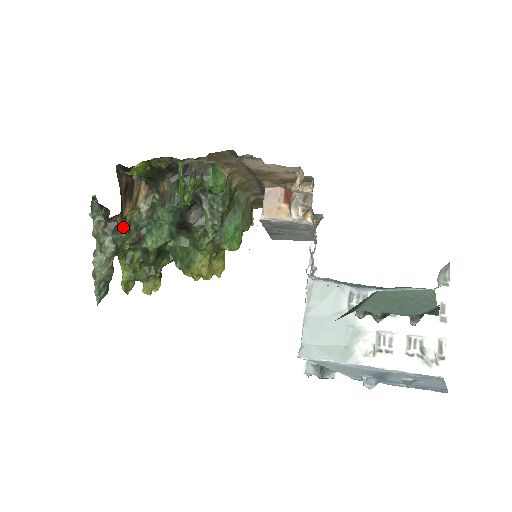
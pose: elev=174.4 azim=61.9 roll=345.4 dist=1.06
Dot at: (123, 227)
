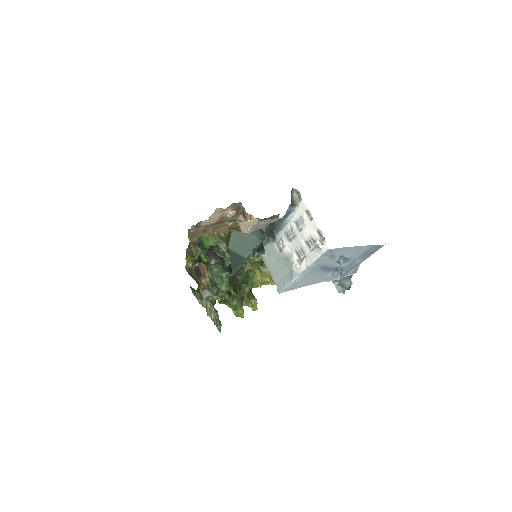
Dot at: (205, 290)
